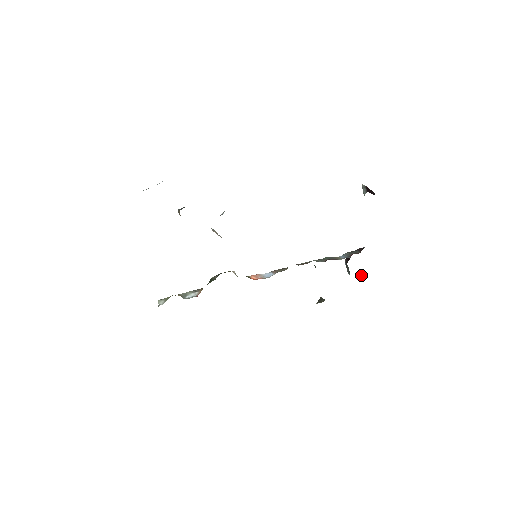
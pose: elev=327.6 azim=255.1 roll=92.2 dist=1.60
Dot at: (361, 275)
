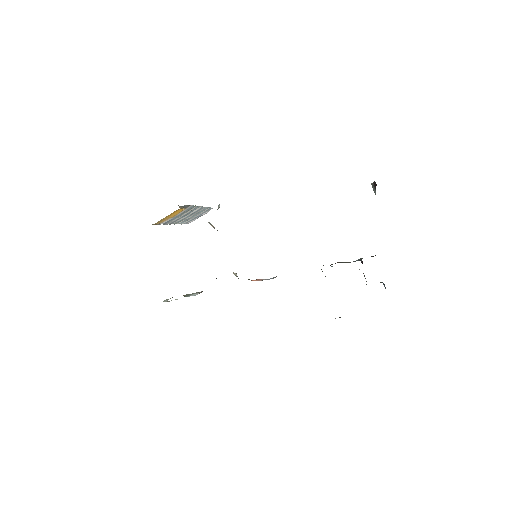
Dot at: occluded
